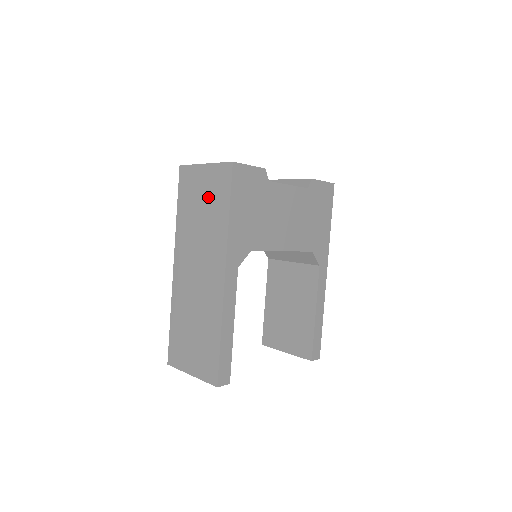
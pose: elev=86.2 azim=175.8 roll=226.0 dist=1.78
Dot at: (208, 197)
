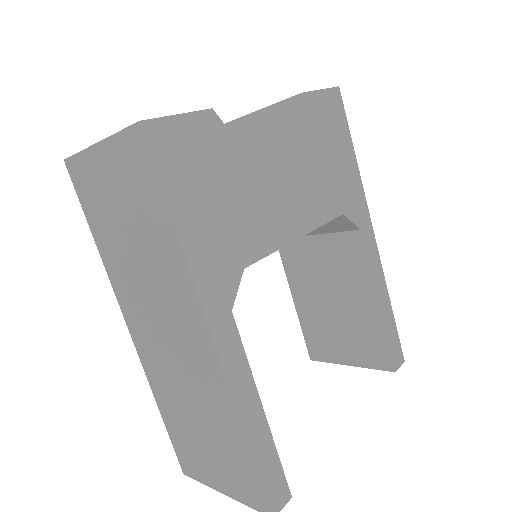
Dot at: (128, 204)
